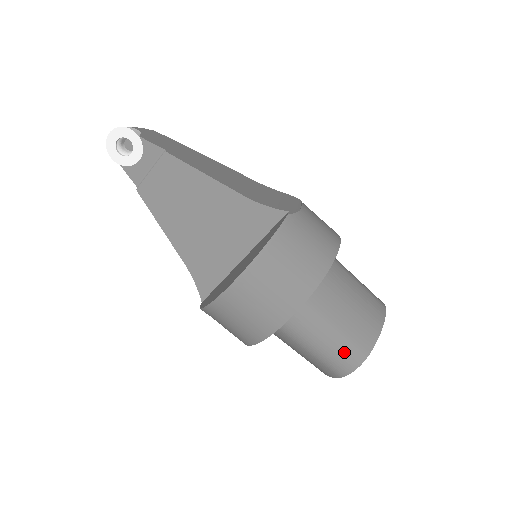
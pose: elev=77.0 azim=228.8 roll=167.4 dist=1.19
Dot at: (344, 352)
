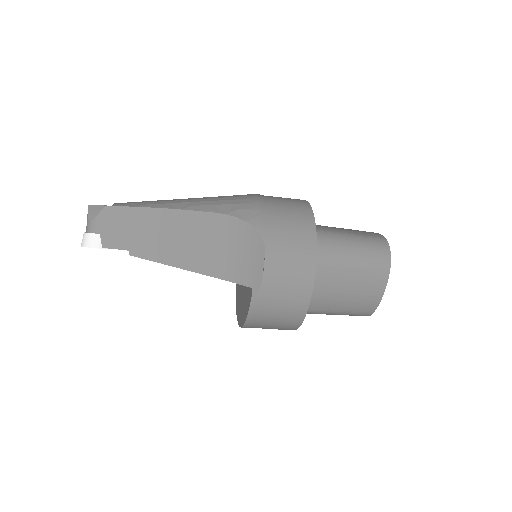
Dot at: (351, 315)
